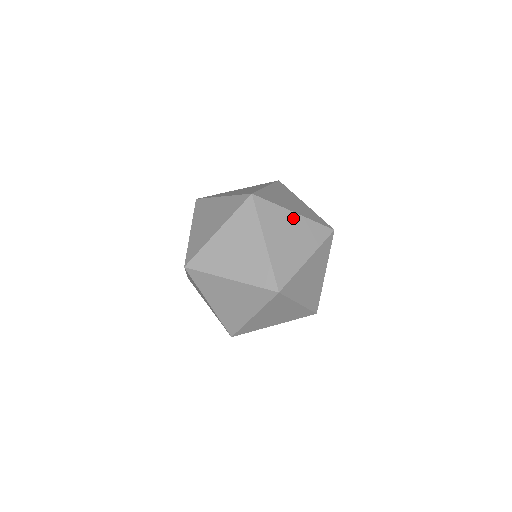
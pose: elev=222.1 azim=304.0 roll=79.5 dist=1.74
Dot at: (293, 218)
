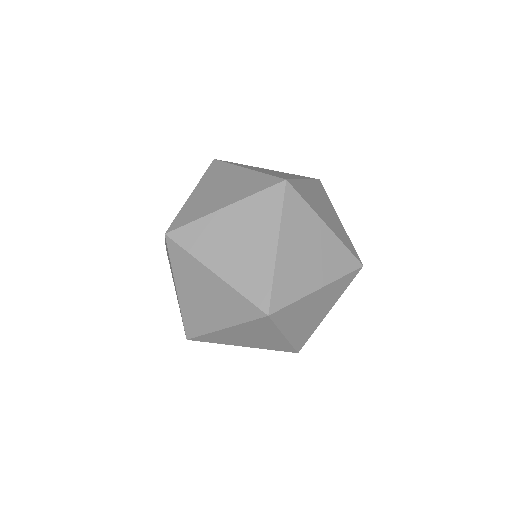
Dot at: (227, 216)
